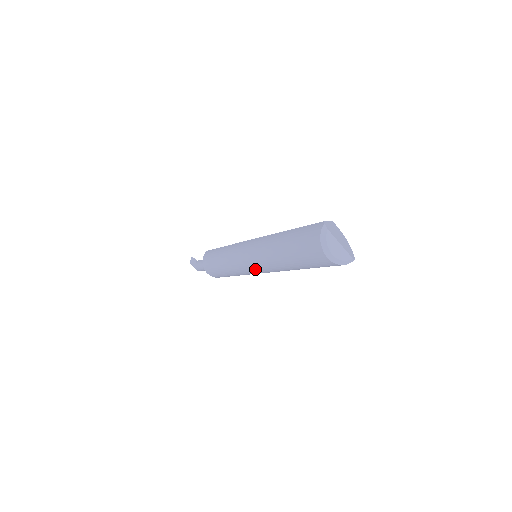
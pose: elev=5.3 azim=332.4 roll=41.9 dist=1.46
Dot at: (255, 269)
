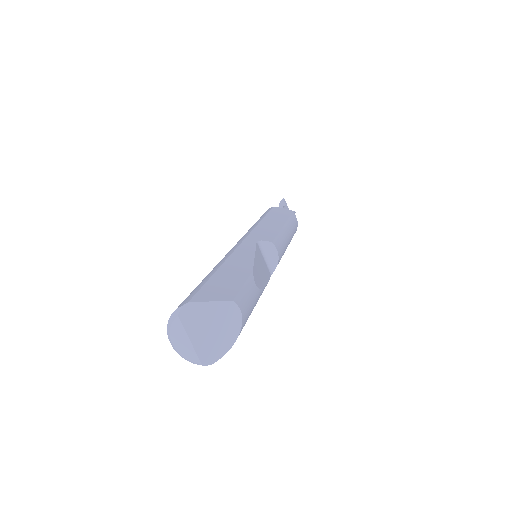
Dot at: occluded
